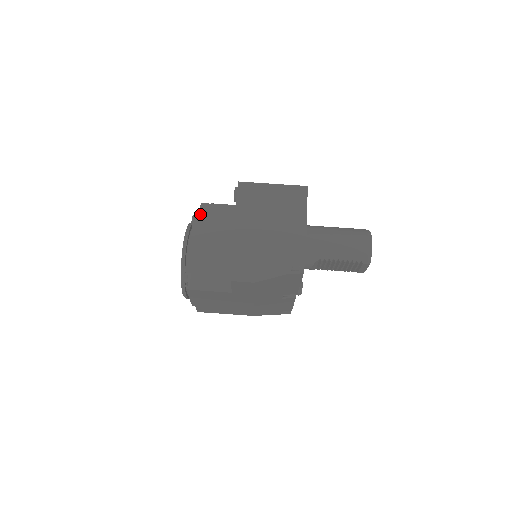
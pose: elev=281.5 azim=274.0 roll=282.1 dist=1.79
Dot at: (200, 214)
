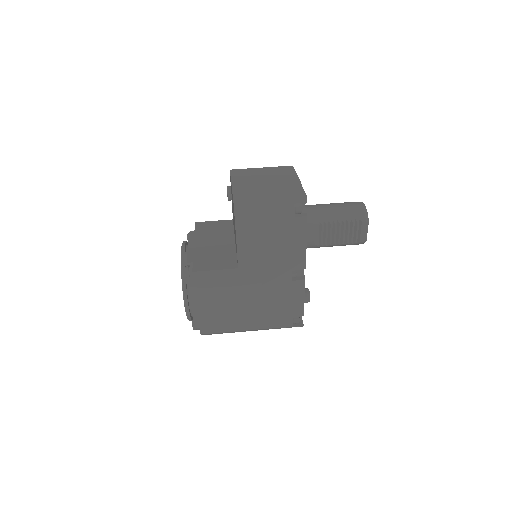
Dot at: (195, 228)
